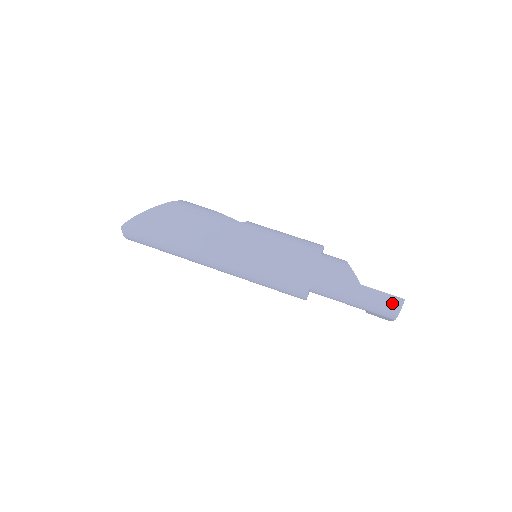
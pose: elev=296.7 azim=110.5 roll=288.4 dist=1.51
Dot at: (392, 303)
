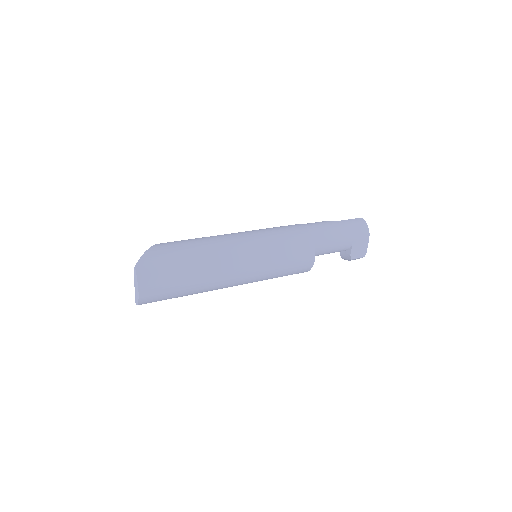
Dot at: (359, 222)
